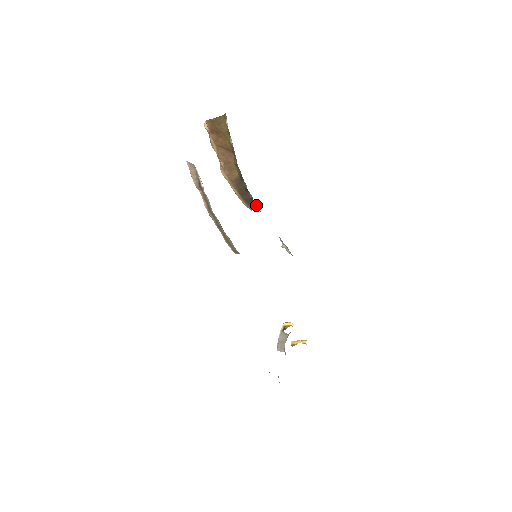
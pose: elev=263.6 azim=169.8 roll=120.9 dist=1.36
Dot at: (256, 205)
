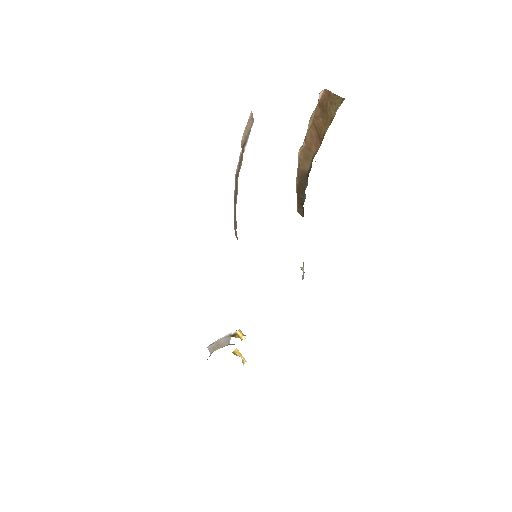
Dot at: (303, 211)
